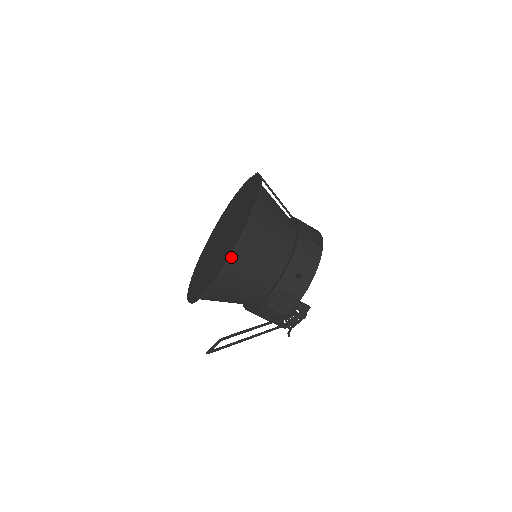
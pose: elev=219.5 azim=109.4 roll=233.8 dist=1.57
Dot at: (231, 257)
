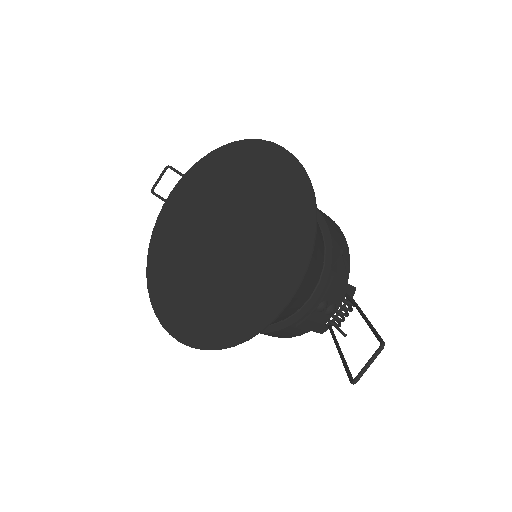
Dot at: (308, 238)
